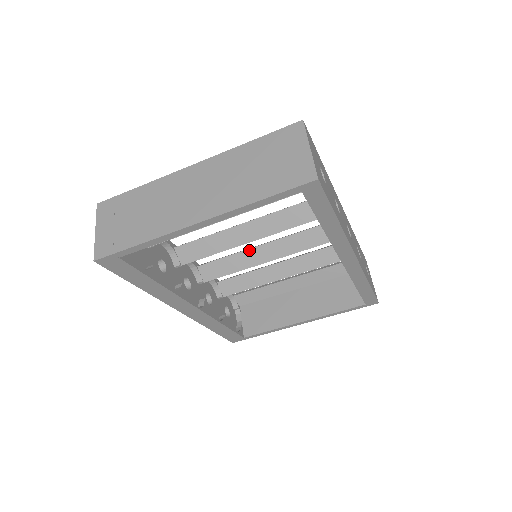
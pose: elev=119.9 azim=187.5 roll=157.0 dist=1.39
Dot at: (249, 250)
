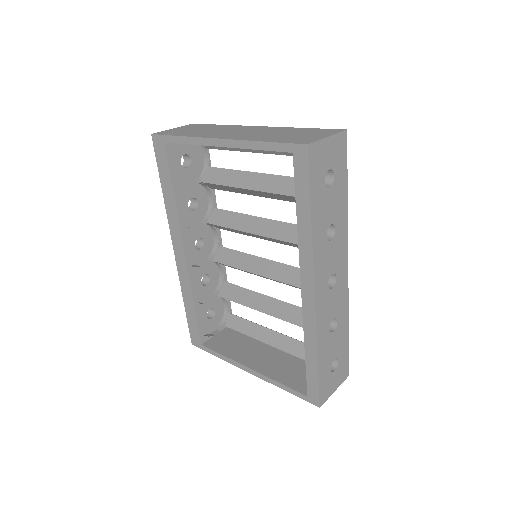
Dot at: (260, 258)
